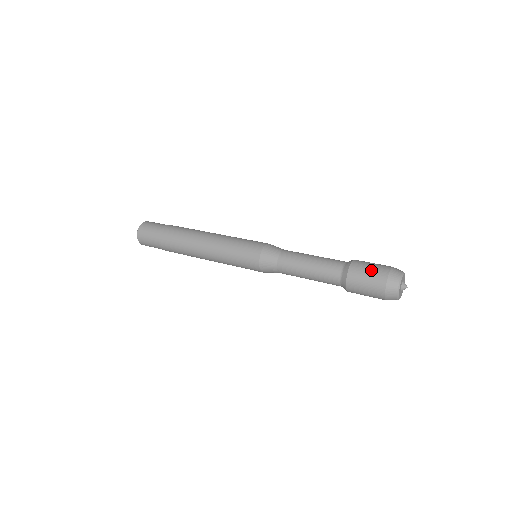
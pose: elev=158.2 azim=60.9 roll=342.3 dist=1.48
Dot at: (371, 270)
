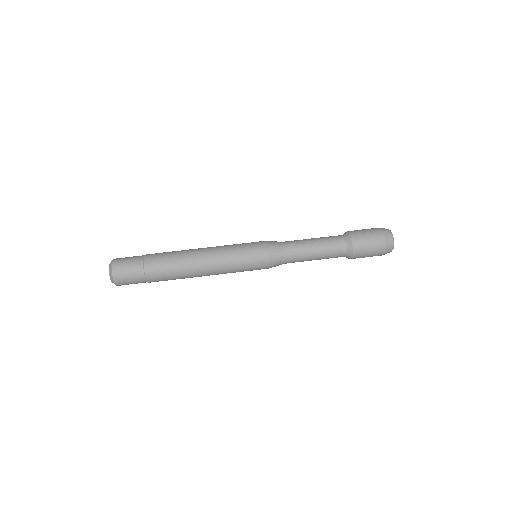
Dot at: (370, 238)
